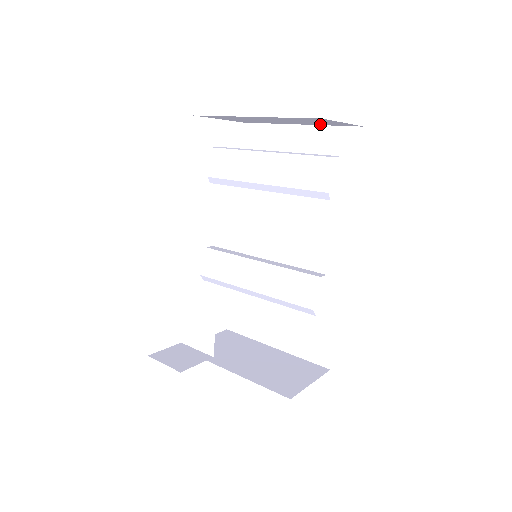
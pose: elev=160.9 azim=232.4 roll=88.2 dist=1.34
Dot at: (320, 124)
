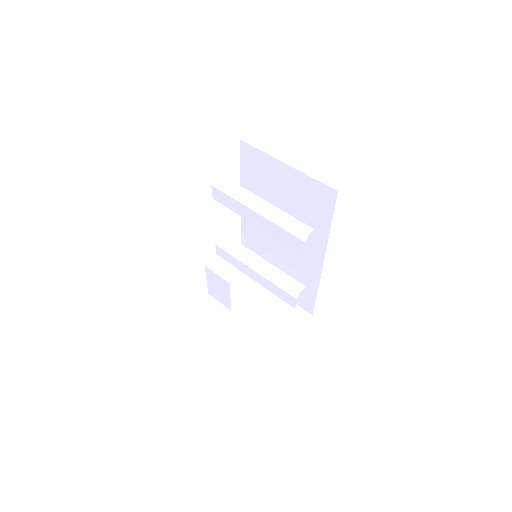
Dot at: occluded
